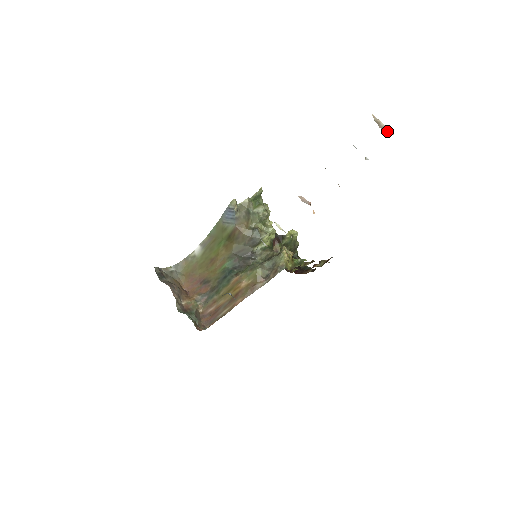
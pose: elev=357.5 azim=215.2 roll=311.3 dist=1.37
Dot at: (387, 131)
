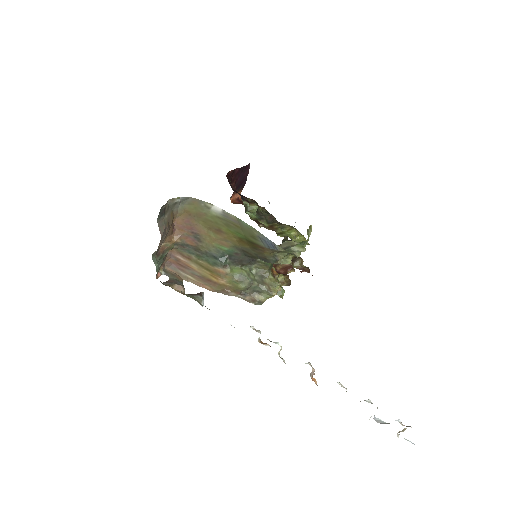
Dot at: occluded
